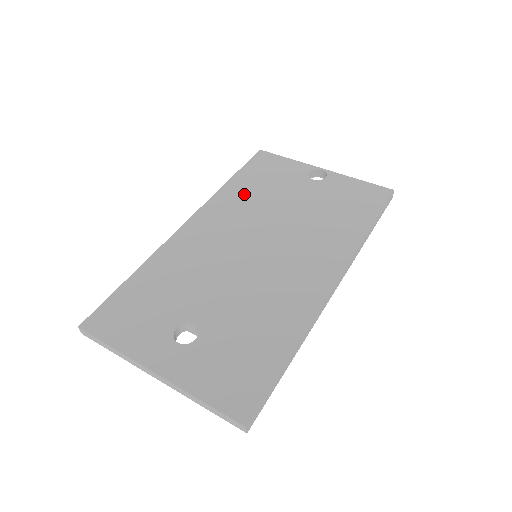
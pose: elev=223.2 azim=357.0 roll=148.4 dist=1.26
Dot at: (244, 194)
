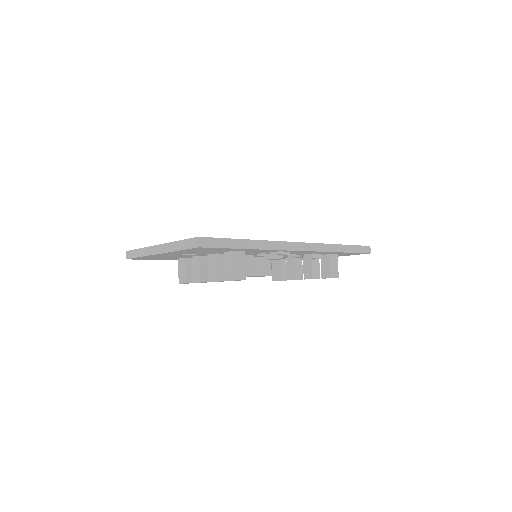
Dot at: occluded
